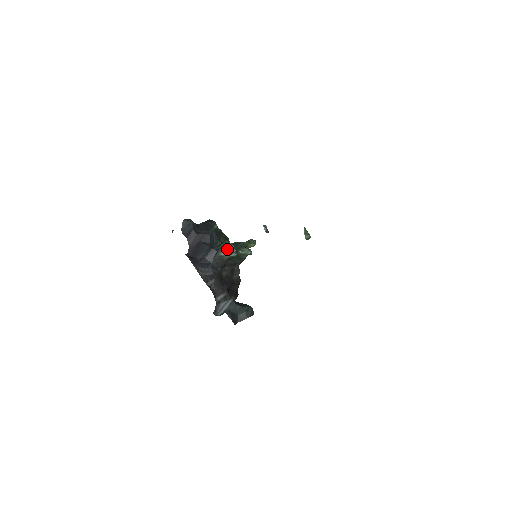
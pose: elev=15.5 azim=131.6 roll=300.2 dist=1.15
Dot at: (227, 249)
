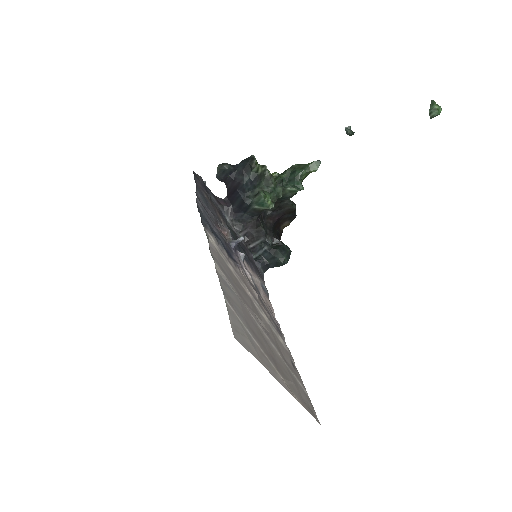
Dot at: (260, 204)
